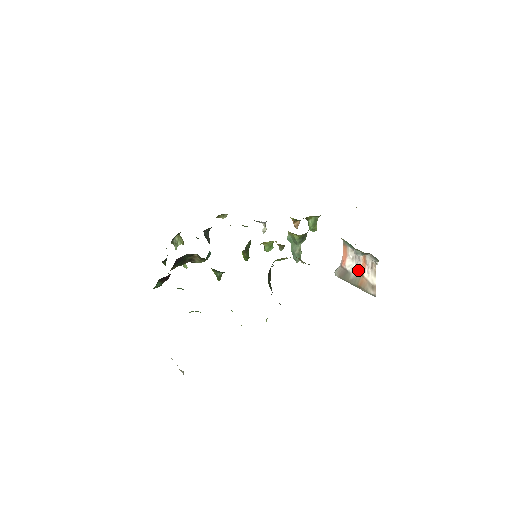
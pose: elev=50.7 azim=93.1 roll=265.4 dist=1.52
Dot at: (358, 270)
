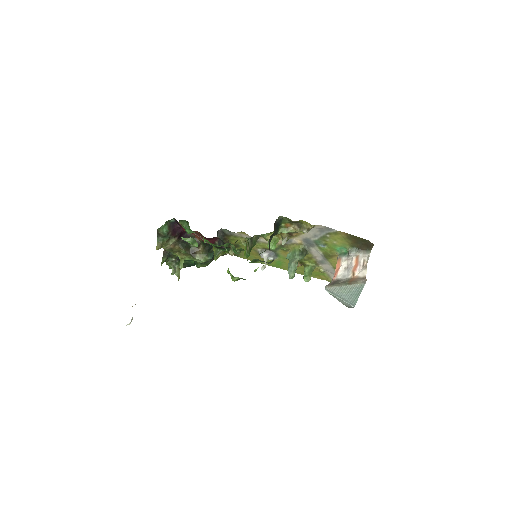
Dot at: (349, 273)
